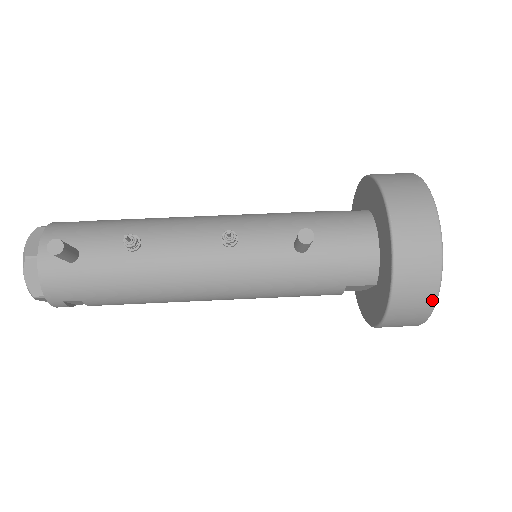
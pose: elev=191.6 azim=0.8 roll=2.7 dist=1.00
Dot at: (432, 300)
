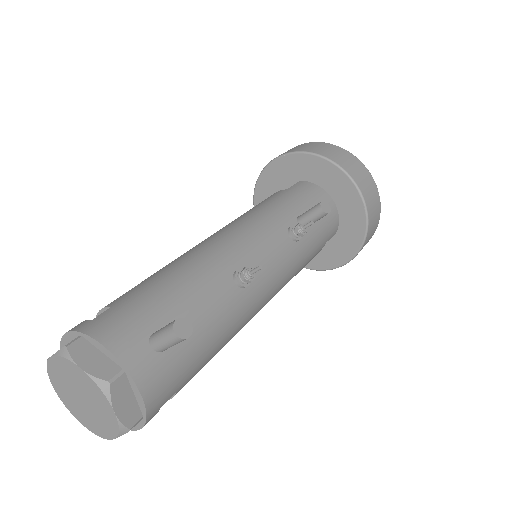
Dot at: (378, 222)
